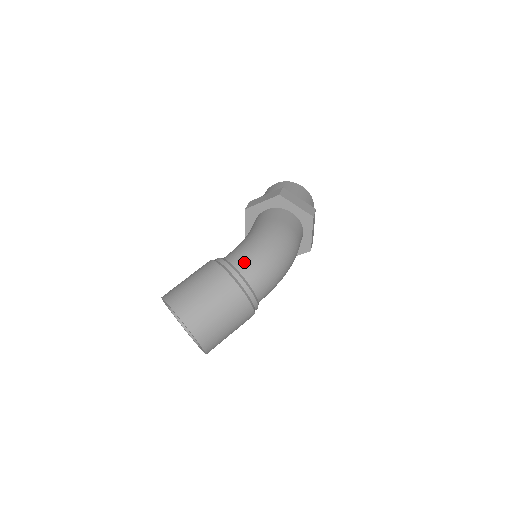
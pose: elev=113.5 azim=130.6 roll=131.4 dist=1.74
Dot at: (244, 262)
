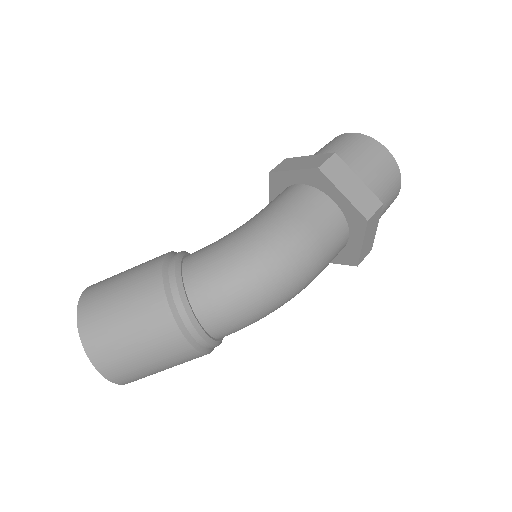
Dot at: (200, 280)
